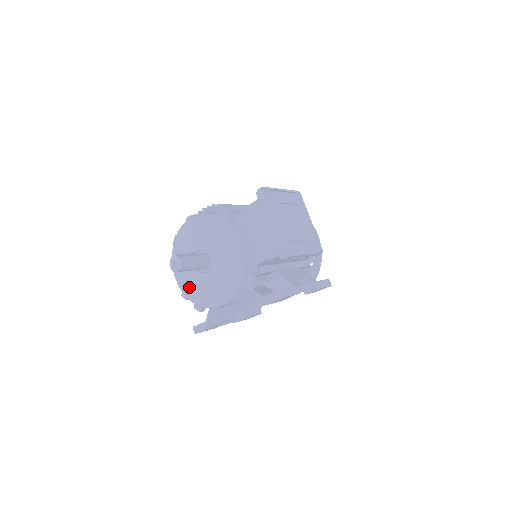
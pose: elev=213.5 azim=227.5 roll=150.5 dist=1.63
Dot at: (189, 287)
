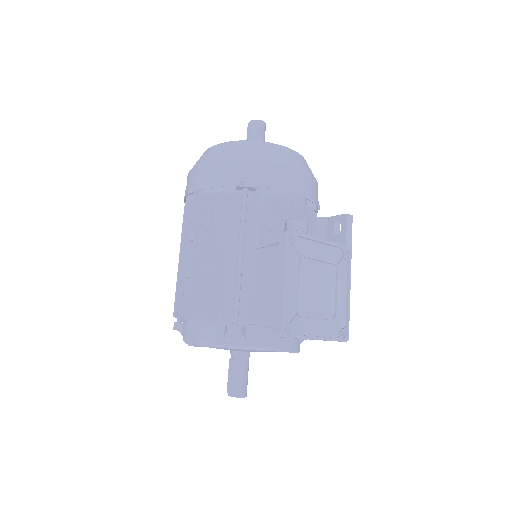
Dot at: occluded
